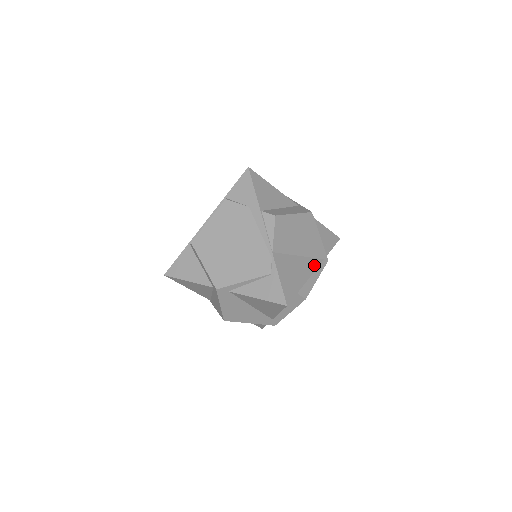
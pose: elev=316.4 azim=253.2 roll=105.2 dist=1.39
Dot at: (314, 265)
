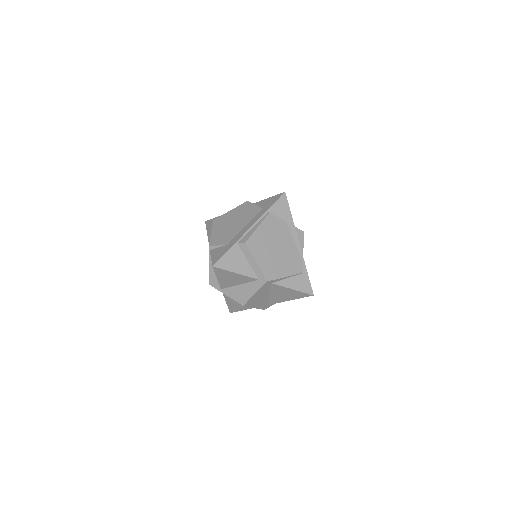
Dot at: occluded
